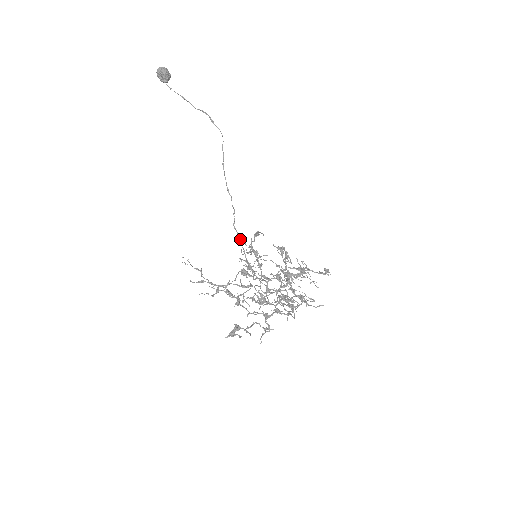
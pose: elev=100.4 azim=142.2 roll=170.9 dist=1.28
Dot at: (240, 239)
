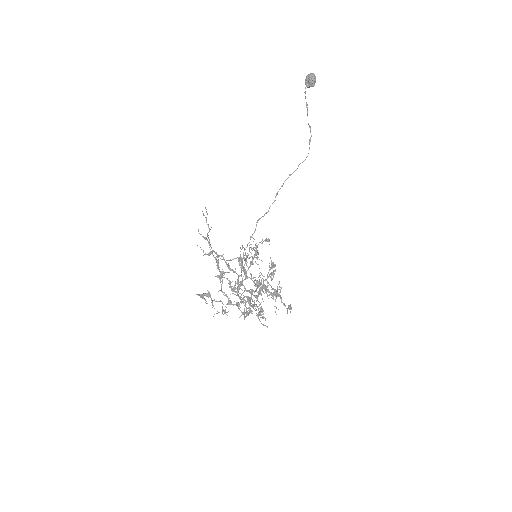
Dot at: occluded
